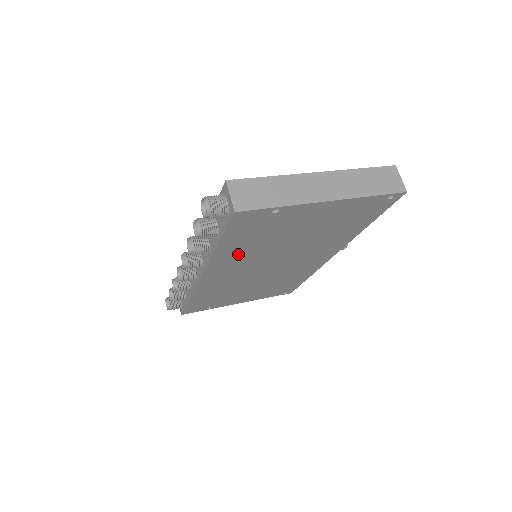
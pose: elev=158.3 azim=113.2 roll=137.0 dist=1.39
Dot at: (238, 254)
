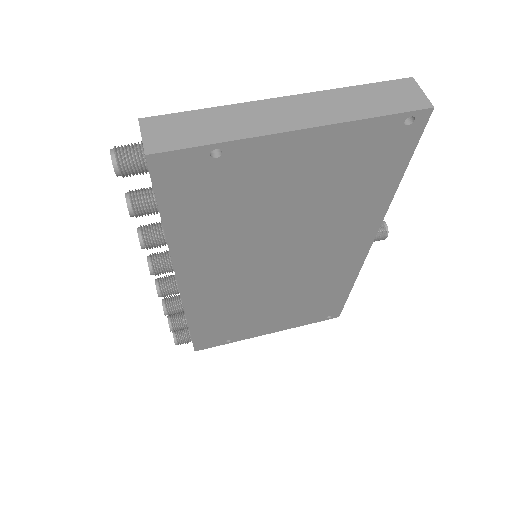
Dot at: (209, 244)
